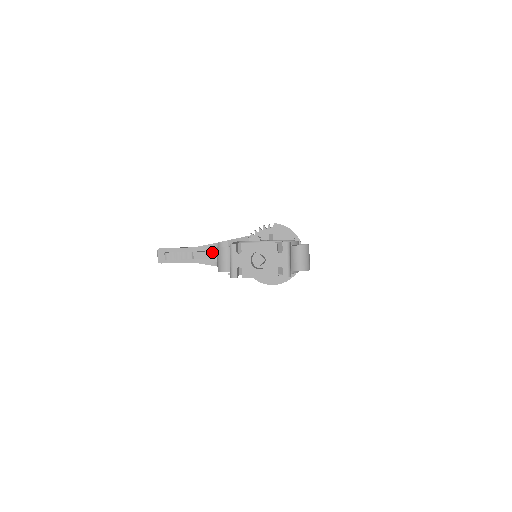
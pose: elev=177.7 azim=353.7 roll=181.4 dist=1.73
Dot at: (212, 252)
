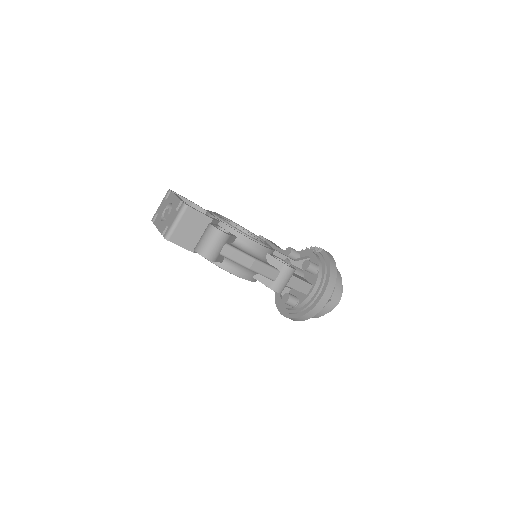
Dot at: occluded
